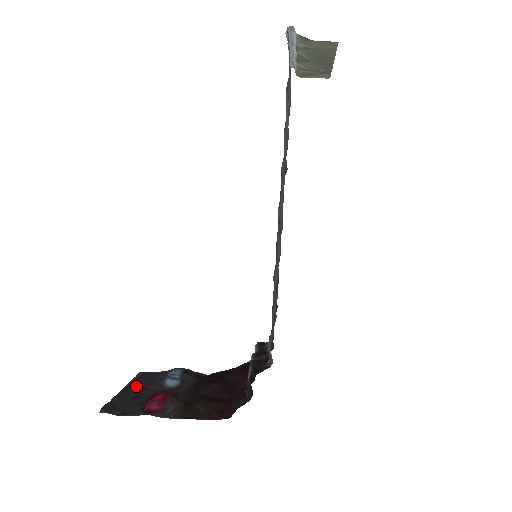
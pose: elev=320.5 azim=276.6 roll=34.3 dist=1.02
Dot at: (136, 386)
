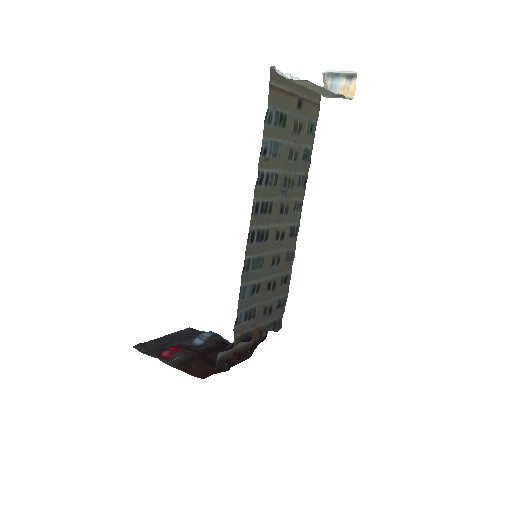
Dot at: (174, 337)
